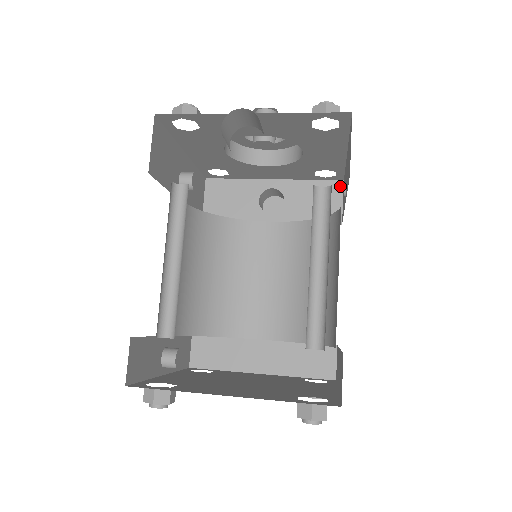
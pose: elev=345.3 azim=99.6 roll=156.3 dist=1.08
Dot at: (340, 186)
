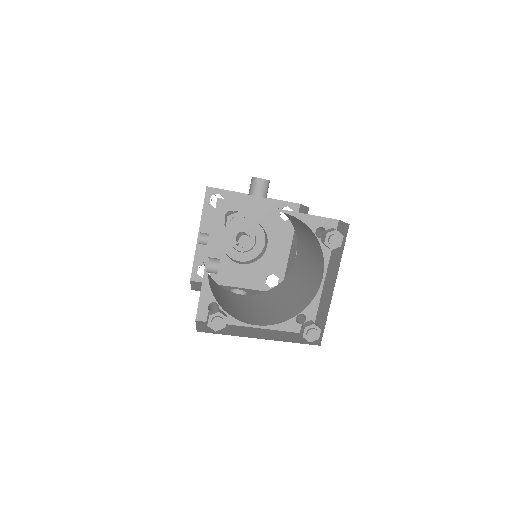
Dot at: occluded
